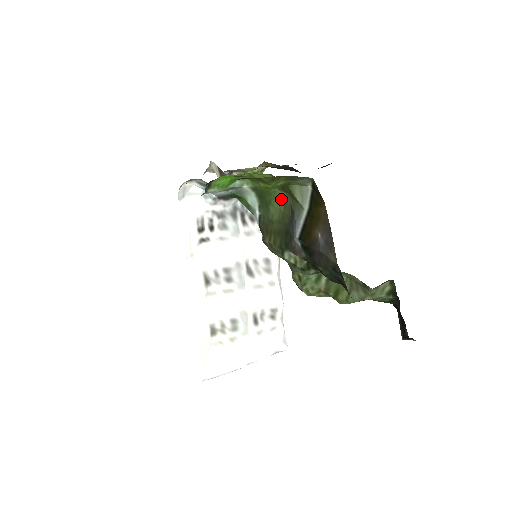
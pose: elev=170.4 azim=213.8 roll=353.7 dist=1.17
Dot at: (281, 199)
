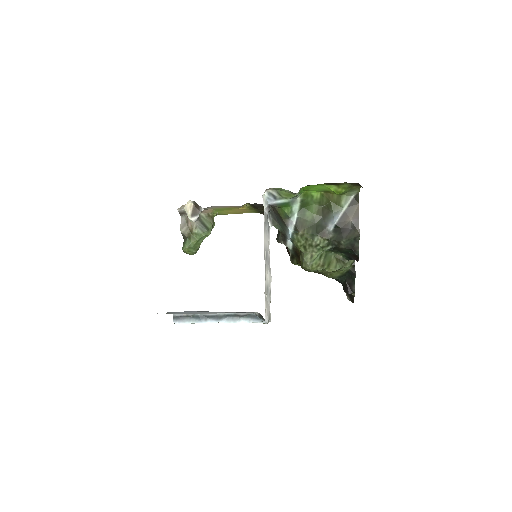
Dot at: (315, 208)
